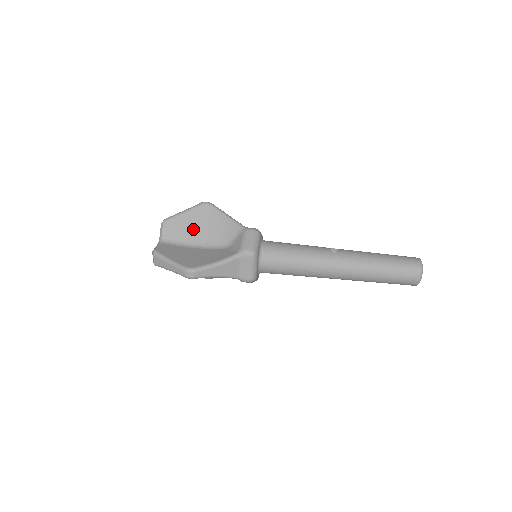
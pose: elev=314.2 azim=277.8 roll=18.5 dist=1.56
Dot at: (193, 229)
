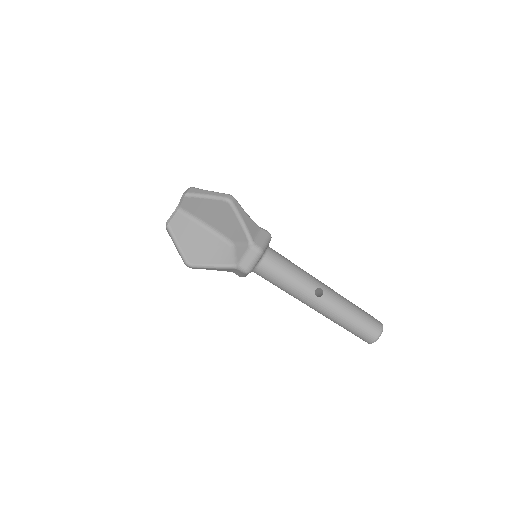
Dot at: (209, 214)
